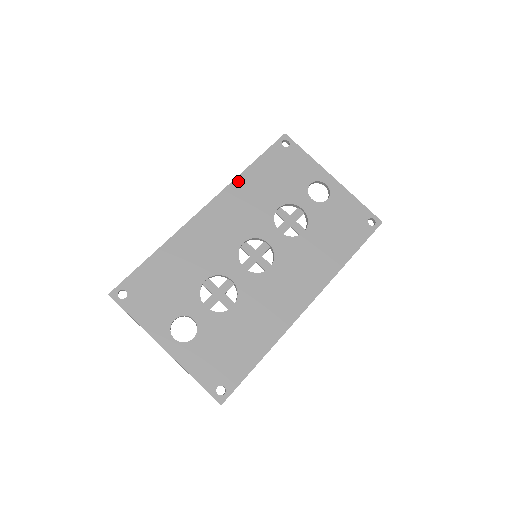
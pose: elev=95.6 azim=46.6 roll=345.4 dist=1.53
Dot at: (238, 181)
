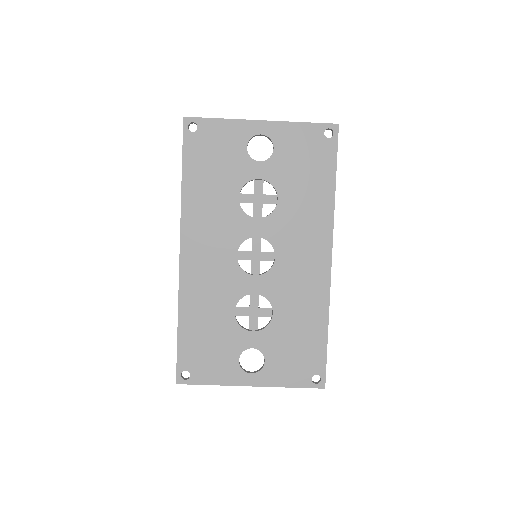
Dot at: (185, 205)
